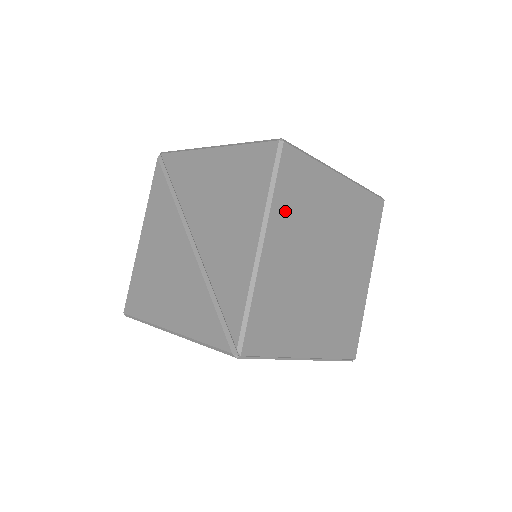
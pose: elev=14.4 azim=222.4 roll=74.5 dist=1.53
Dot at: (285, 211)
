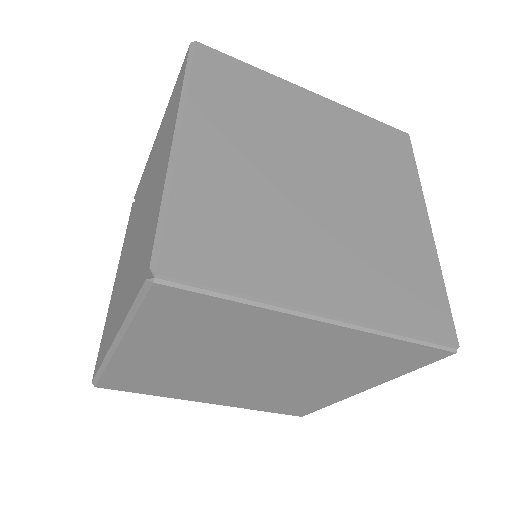
Dot at: (216, 106)
